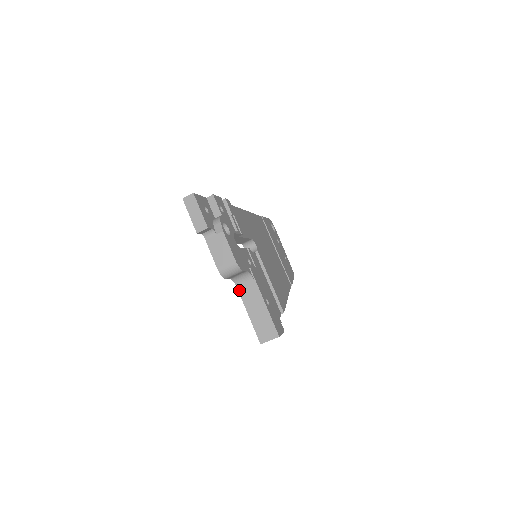
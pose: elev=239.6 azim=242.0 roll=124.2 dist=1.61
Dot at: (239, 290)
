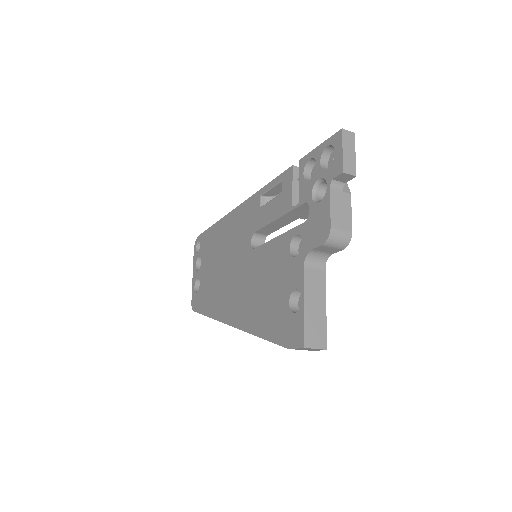
Dot at: (305, 270)
